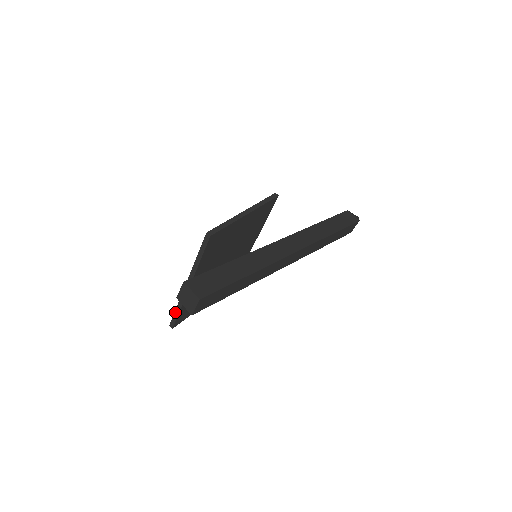
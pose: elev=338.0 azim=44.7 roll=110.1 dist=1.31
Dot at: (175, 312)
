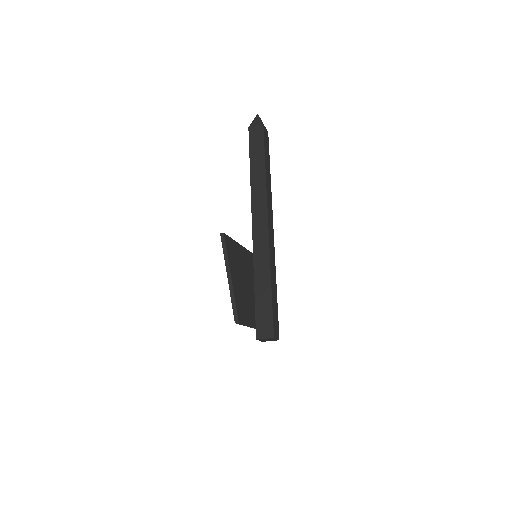
Dot at: occluded
